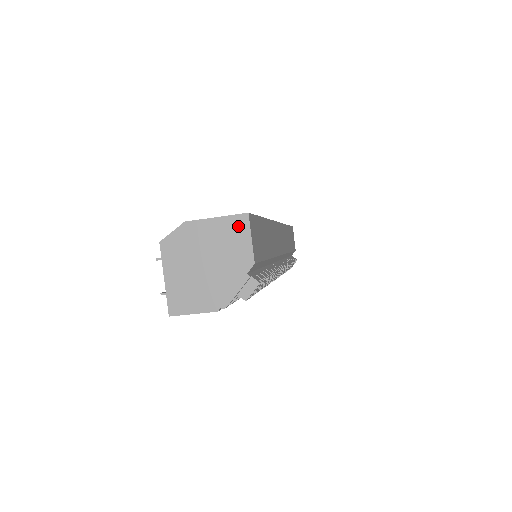
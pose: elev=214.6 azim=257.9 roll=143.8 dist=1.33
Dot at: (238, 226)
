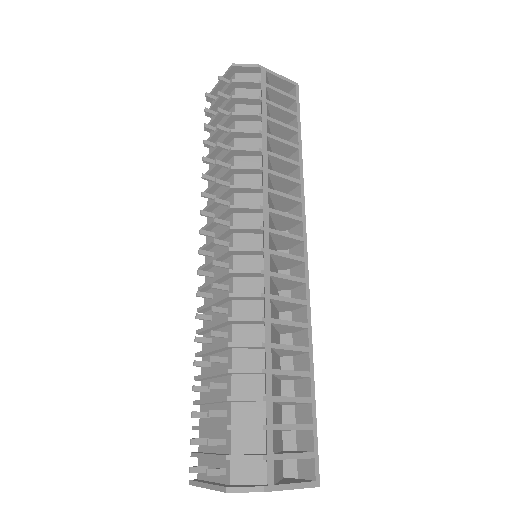
Dot at: occluded
